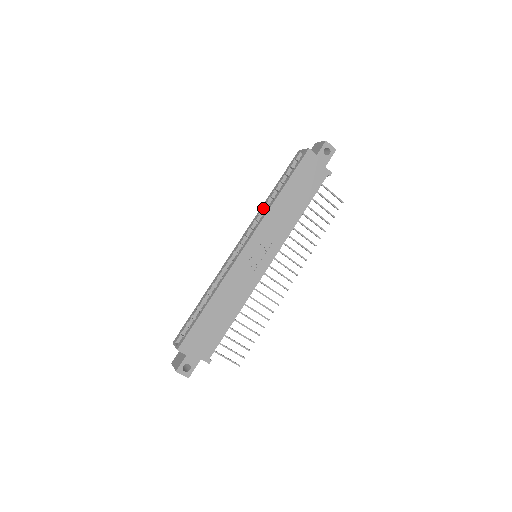
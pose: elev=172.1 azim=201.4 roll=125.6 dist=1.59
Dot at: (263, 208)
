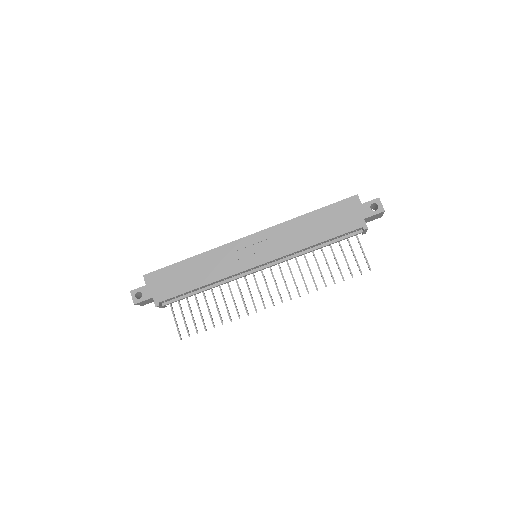
Dot at: occluded
